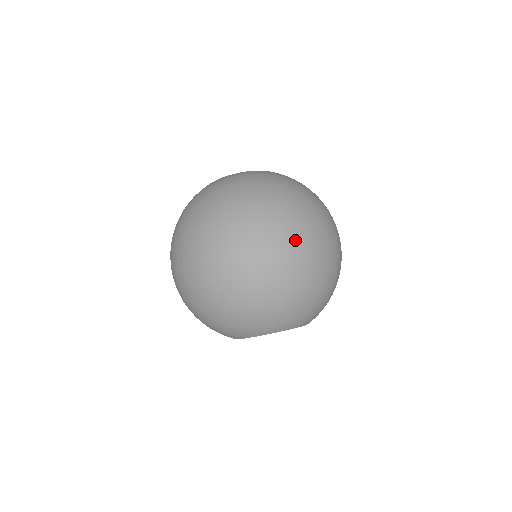
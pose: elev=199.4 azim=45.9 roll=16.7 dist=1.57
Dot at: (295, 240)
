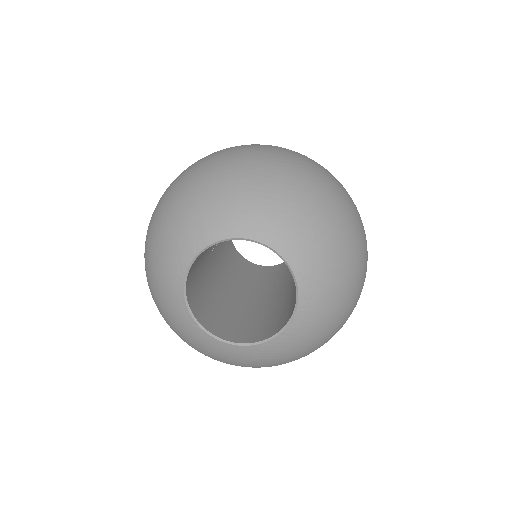
Dot at: occluded
